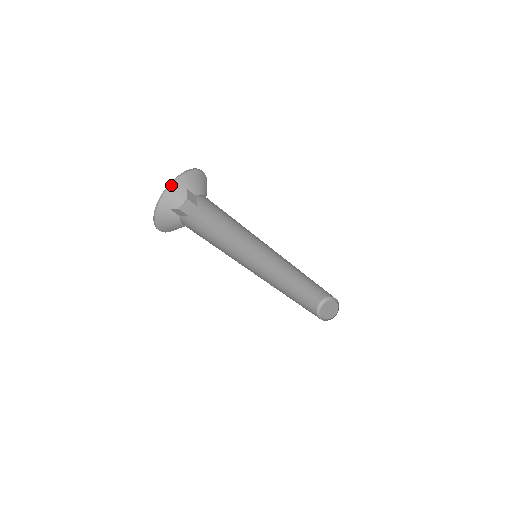
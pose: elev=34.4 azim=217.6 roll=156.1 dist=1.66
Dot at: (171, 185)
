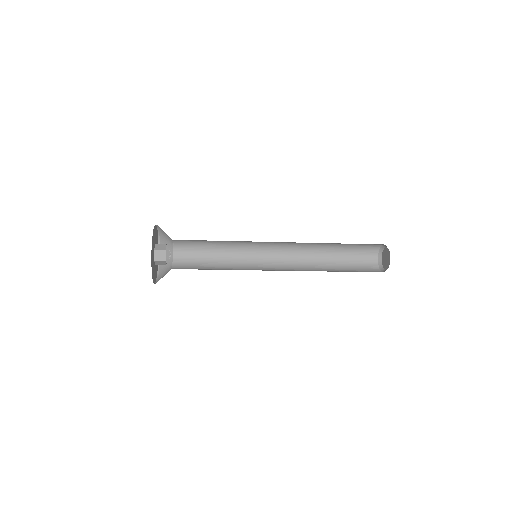
Dot at: occluded
